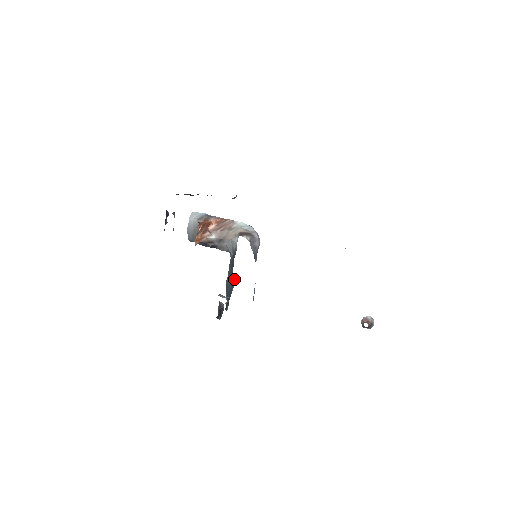
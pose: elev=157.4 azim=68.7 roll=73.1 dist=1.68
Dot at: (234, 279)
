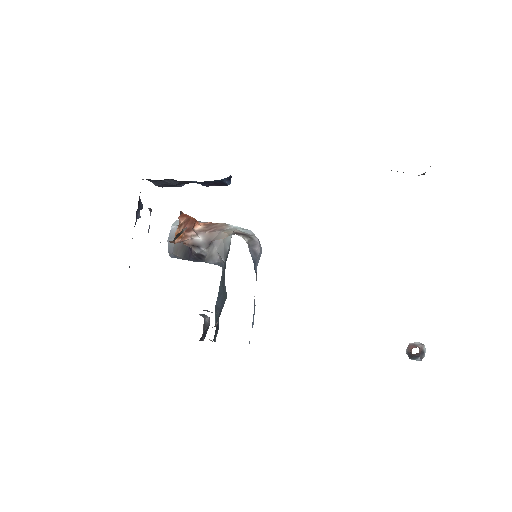
Dot at: (226, 292)
